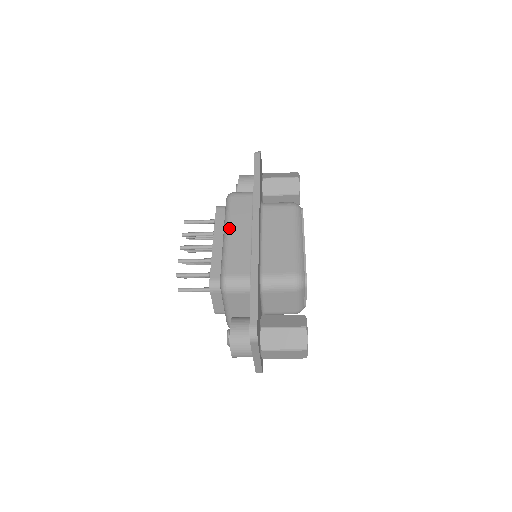
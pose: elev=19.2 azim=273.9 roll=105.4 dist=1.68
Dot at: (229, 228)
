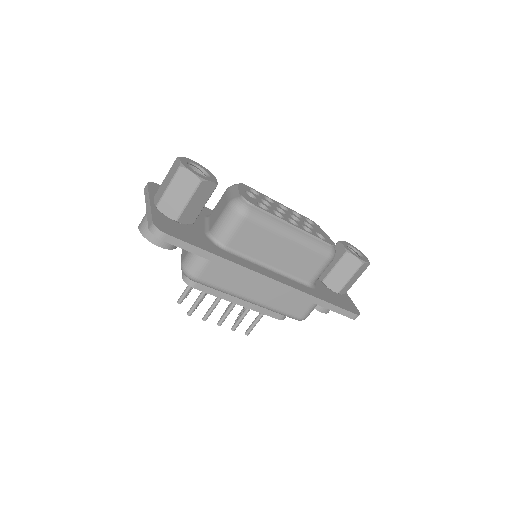
Dot at: occluded
